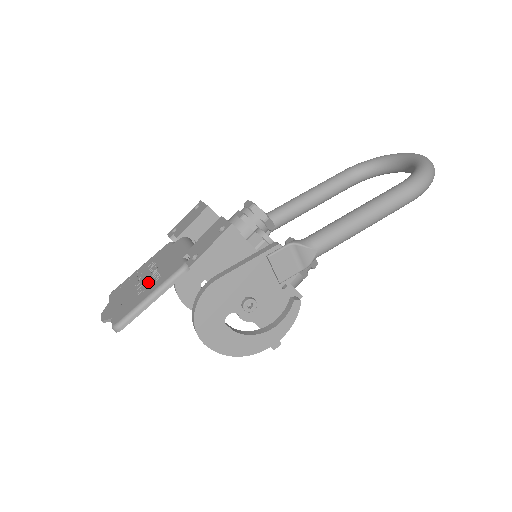
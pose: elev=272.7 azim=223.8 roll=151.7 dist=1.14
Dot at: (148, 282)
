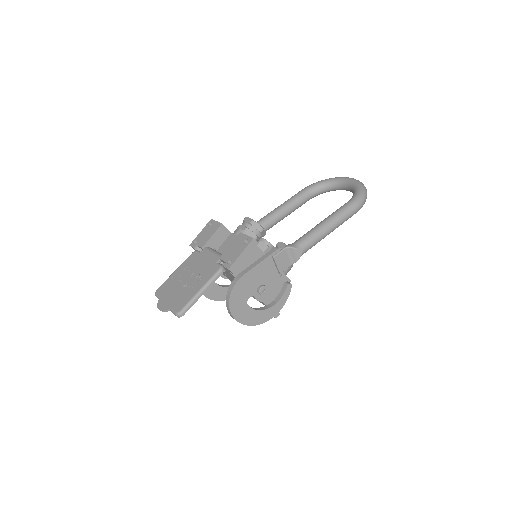
Dot at: (192, 281)
